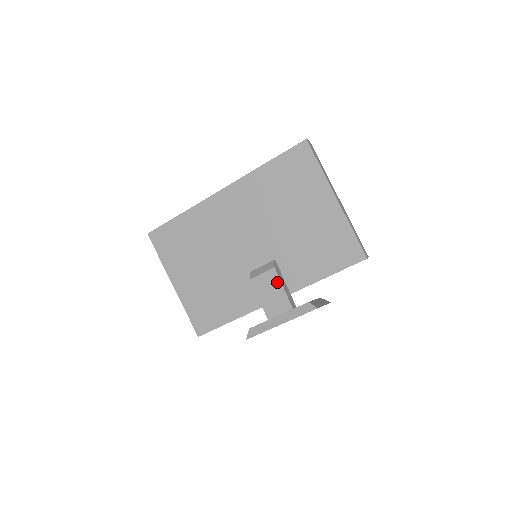
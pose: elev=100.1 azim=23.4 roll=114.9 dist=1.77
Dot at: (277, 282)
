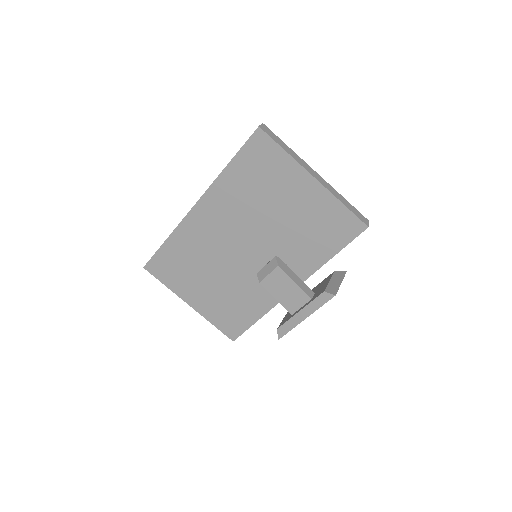
Dot at: (286, 279)
